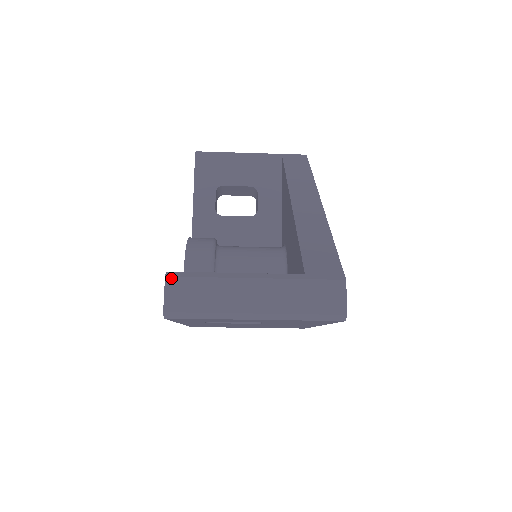
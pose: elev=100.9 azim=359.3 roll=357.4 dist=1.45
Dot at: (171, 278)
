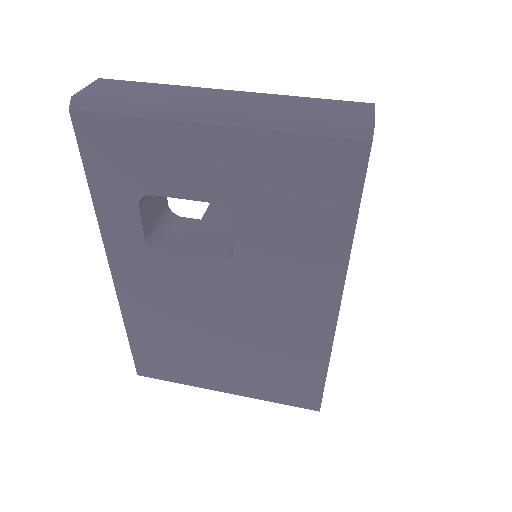
Dot at: (106, 79)
